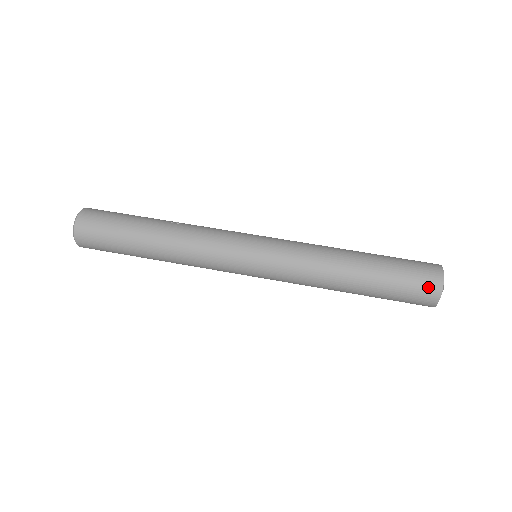
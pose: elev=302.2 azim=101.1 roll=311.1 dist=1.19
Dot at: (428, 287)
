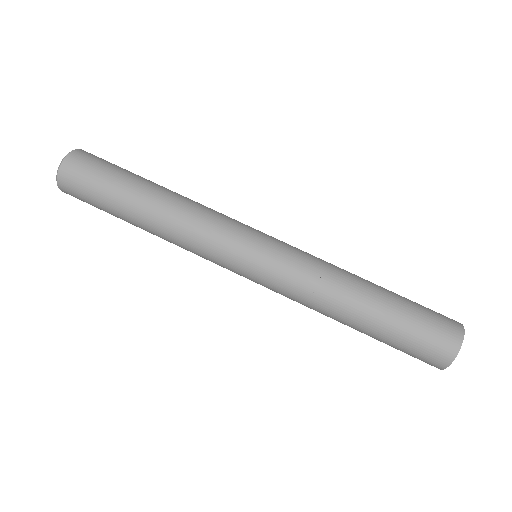
Dot at: (446, 337)
